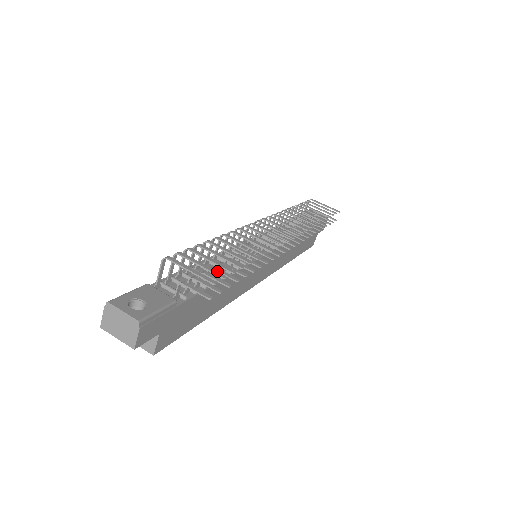
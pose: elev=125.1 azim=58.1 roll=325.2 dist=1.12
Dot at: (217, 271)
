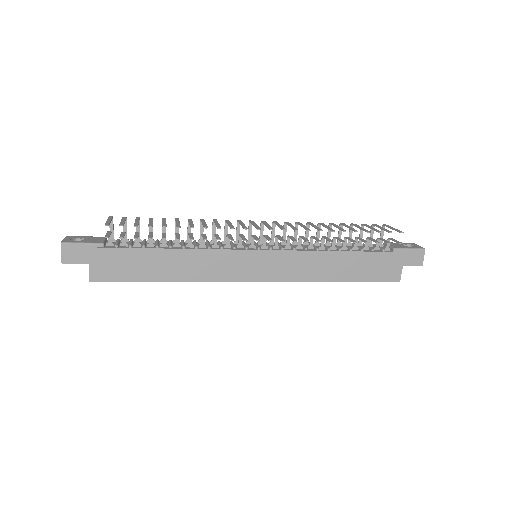
Dot at: (124, 223)
